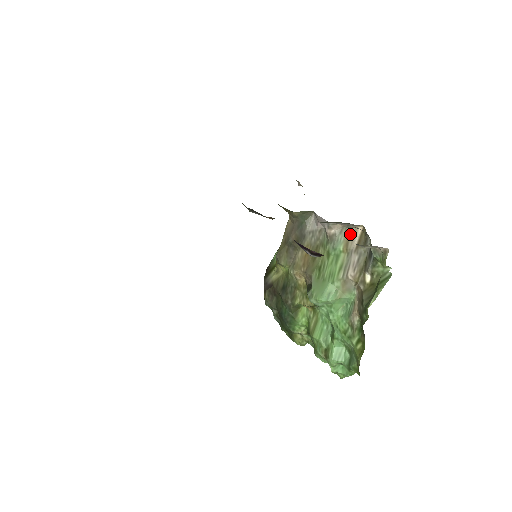
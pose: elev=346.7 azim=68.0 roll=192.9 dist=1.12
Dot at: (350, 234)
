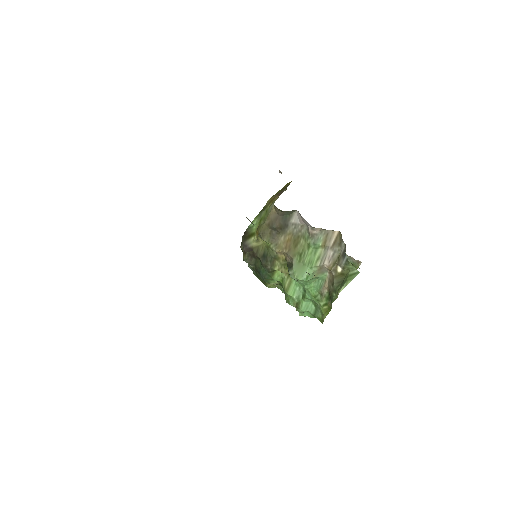
Dot at: (328, 235)
